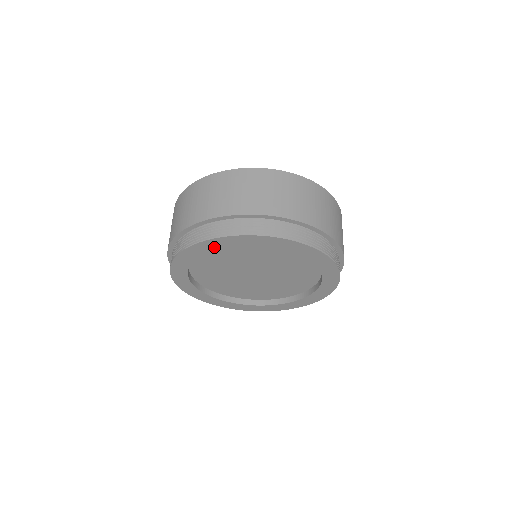
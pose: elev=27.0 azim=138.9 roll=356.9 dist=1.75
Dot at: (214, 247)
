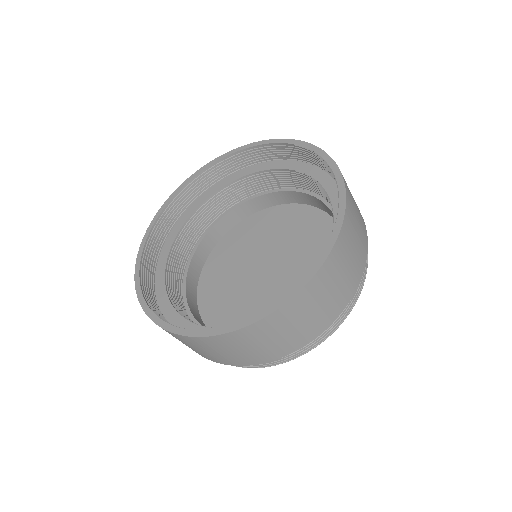
Dot at: occluded
